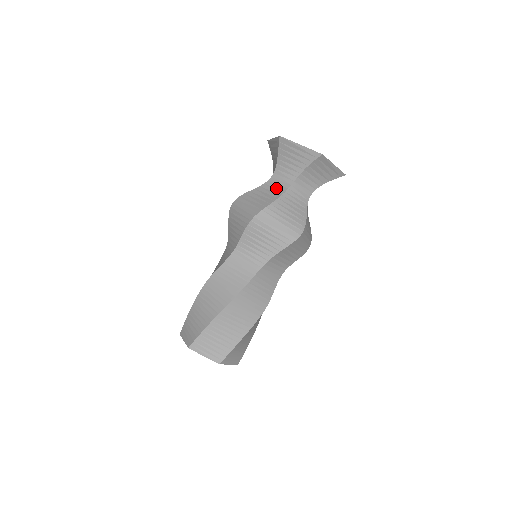
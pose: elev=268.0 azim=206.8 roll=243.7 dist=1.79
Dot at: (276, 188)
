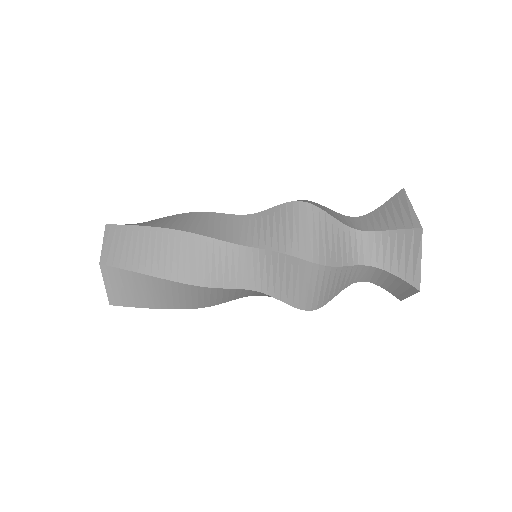
Dot at: (346, 221)
